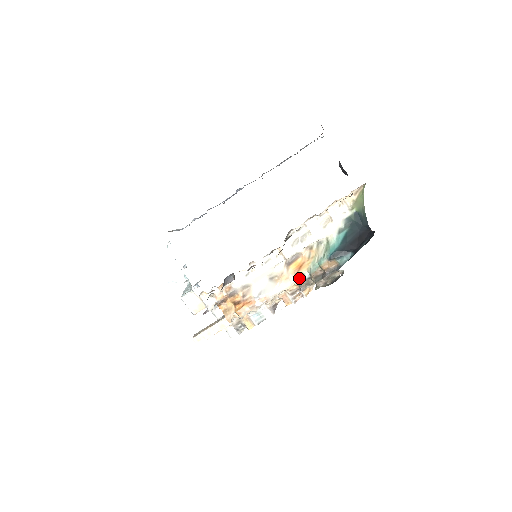
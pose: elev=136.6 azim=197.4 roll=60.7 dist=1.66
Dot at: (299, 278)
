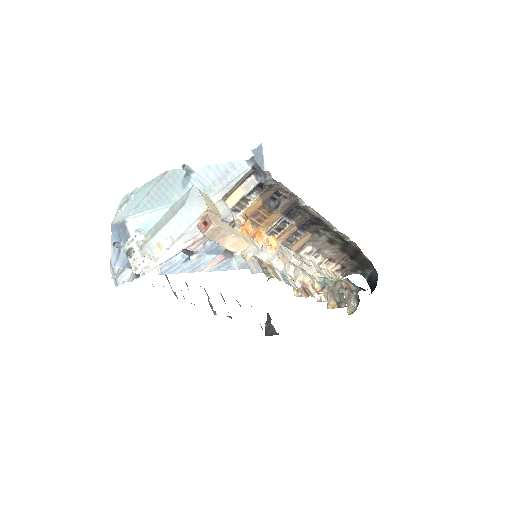
Dot at: (322, 277)
